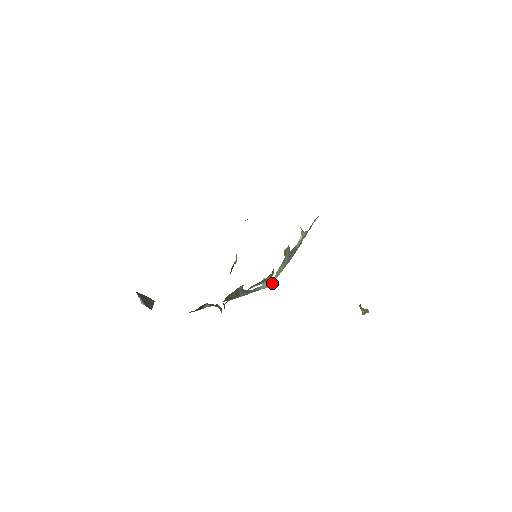
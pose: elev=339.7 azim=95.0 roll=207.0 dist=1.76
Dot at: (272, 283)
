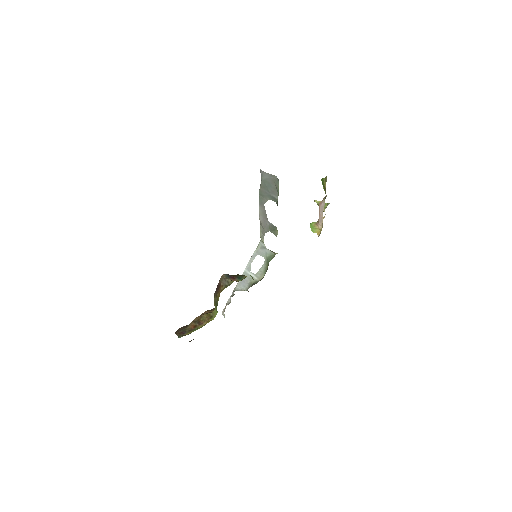
Dot at: (260, 244)
